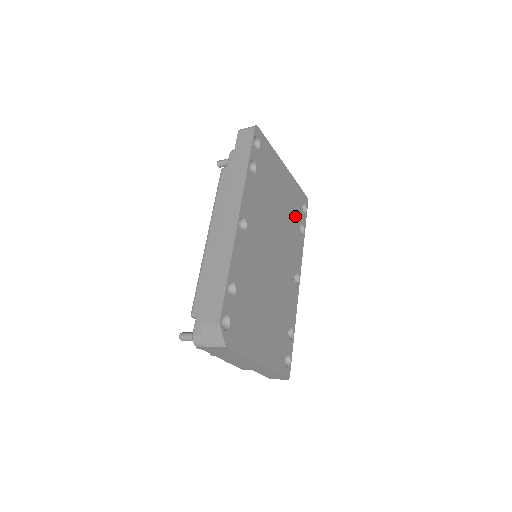
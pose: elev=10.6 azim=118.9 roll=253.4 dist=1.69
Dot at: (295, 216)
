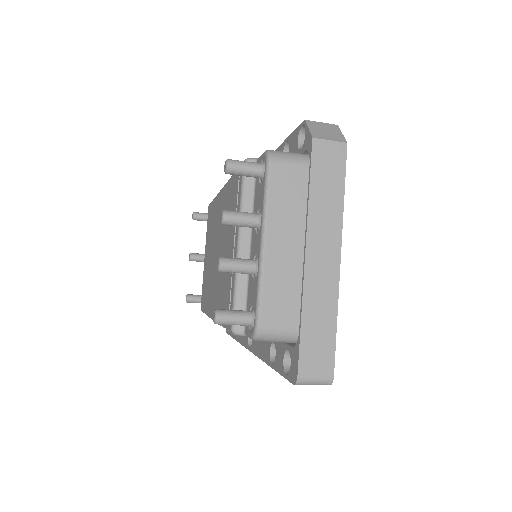
Dot at: occluded
